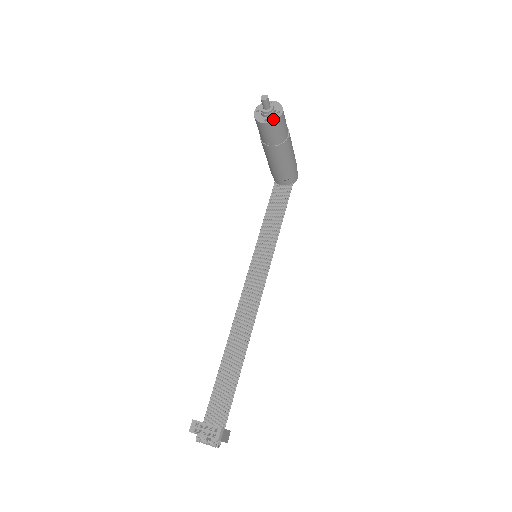
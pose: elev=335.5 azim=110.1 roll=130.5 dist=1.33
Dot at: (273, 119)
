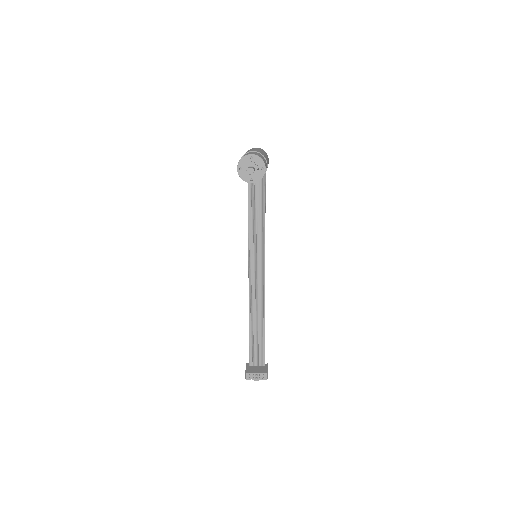
Dot at: (259, 178)
